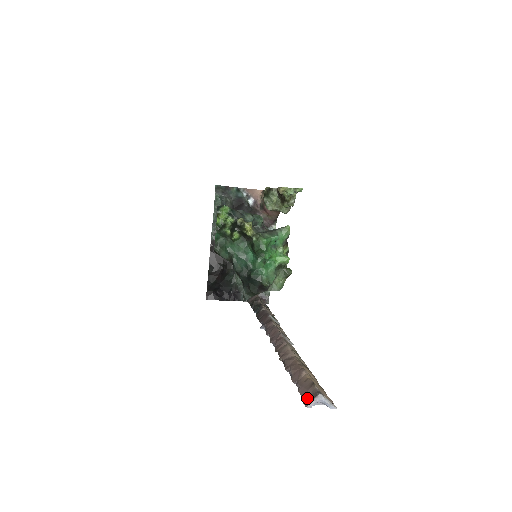
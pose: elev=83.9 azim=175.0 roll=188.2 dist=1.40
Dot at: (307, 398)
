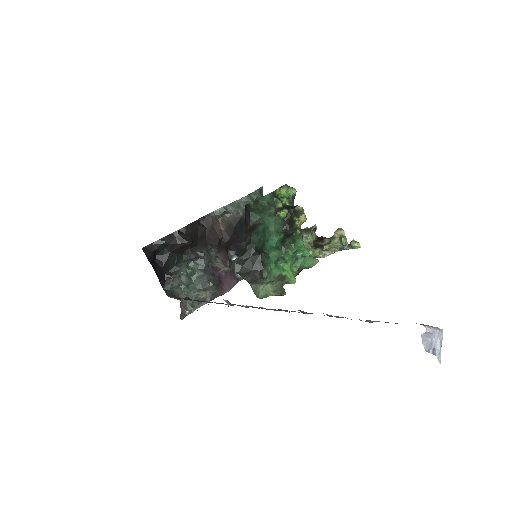
Dot at: occluded
